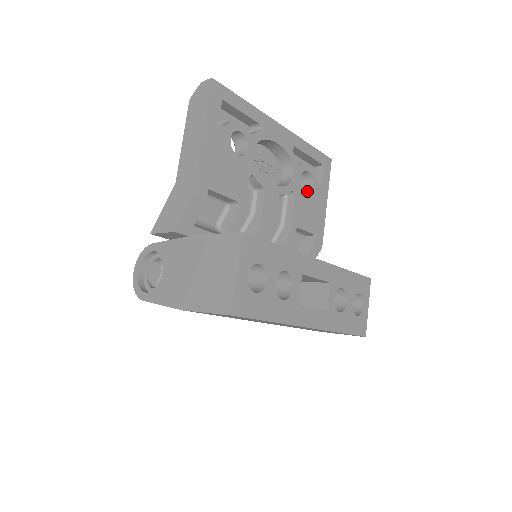
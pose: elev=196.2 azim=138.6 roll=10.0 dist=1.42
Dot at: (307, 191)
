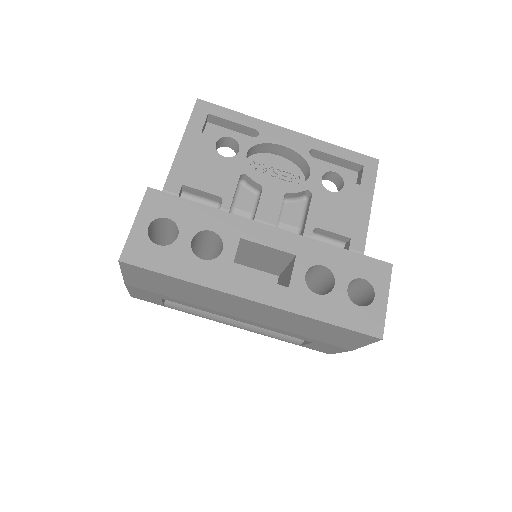
Dot at: (337, 192)
